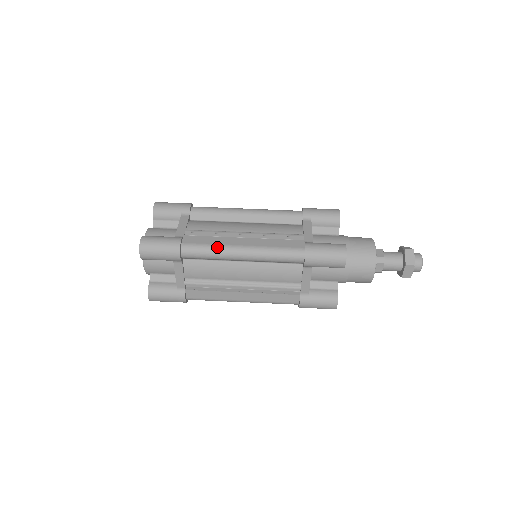
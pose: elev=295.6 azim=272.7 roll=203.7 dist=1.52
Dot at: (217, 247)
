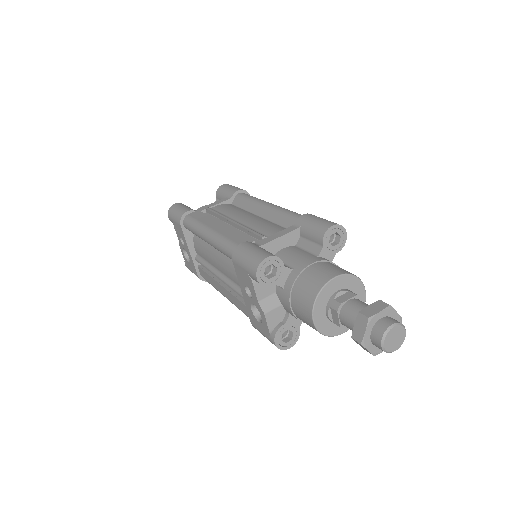
Dot at: occluded
